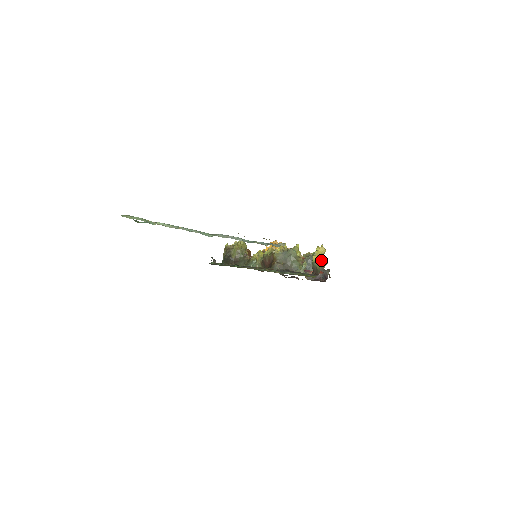
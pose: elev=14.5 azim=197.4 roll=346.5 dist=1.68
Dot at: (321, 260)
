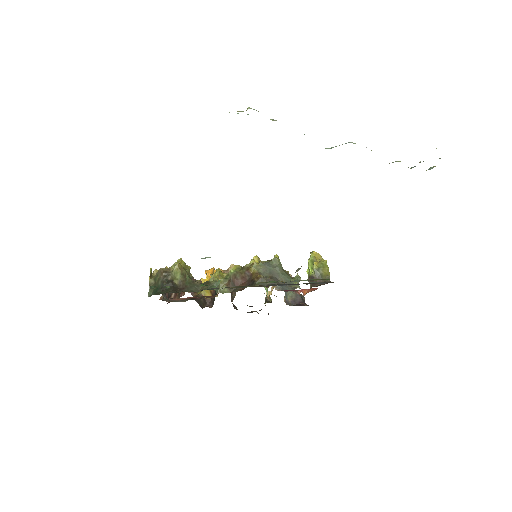
Dot at: (326, 265)
